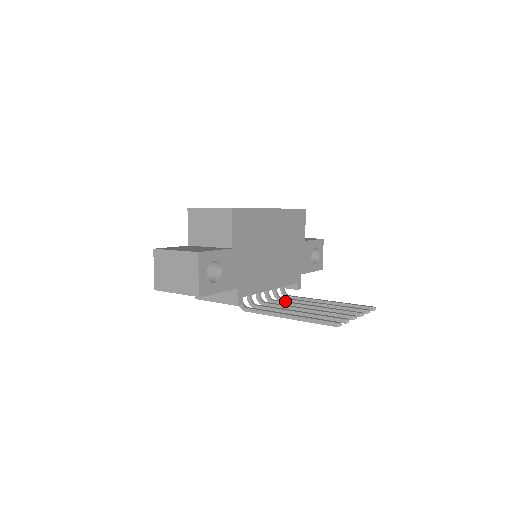
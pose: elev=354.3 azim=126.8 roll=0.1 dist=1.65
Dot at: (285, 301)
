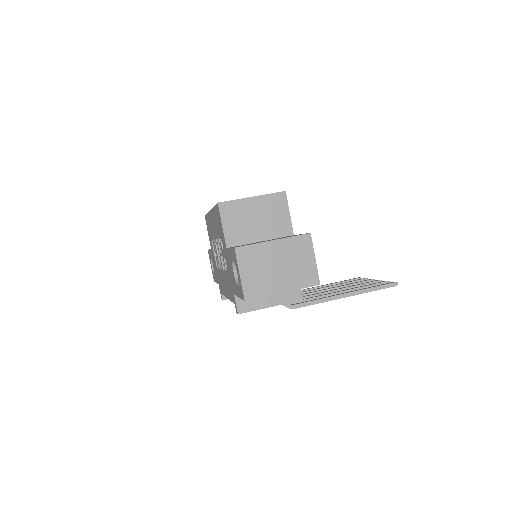
Dot at: occluded
